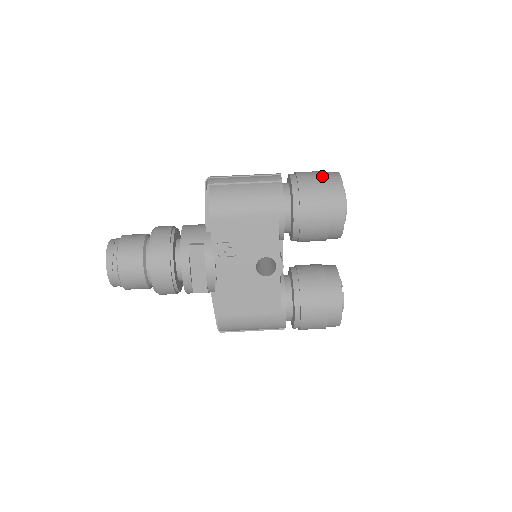
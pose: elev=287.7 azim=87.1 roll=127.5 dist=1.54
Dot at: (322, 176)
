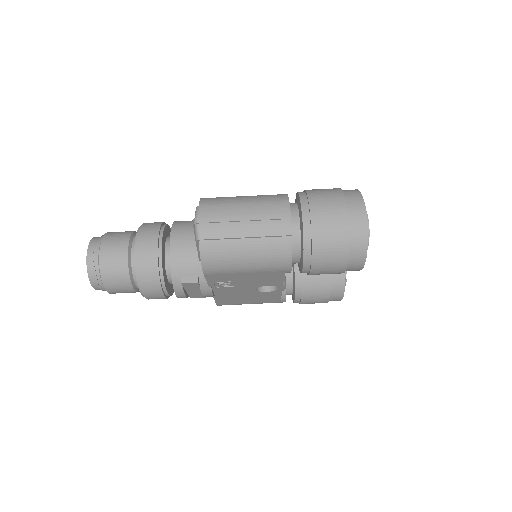
Dot at: (344, 230)
